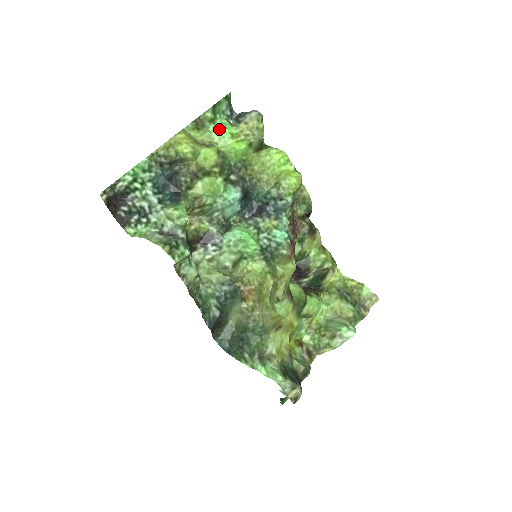
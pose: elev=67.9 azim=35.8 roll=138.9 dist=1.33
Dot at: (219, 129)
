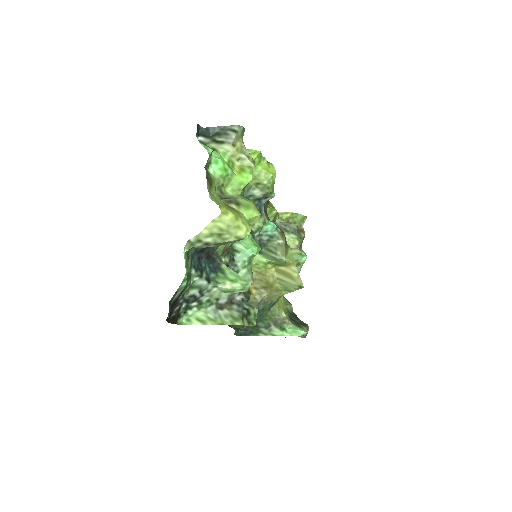
Dot at: (220, 169)
